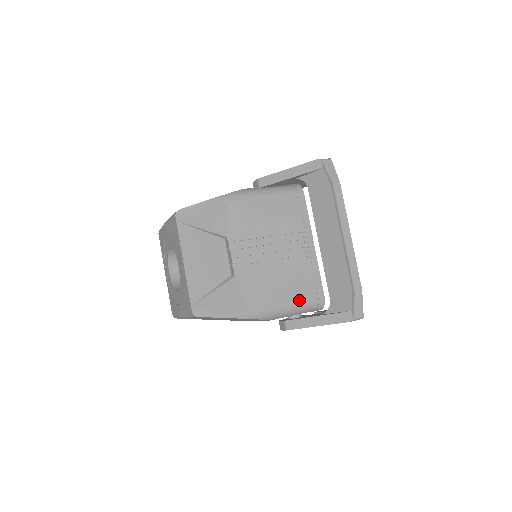
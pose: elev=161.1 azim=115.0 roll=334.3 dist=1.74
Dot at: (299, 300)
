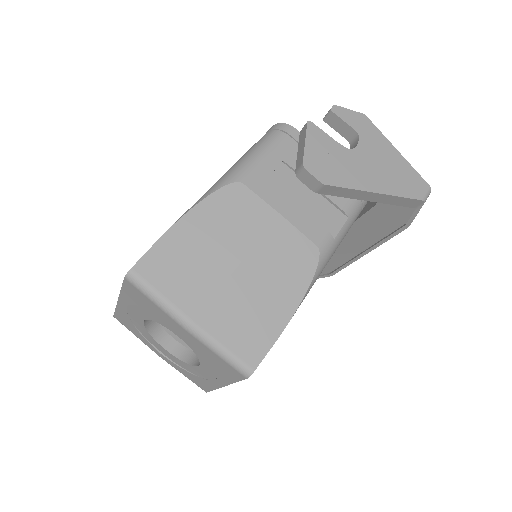
Dot at: occluded
